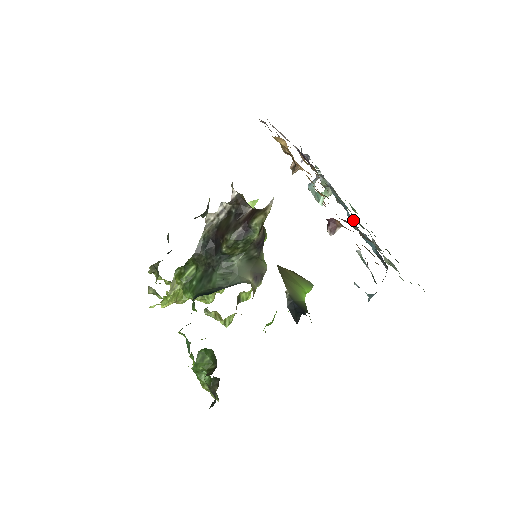
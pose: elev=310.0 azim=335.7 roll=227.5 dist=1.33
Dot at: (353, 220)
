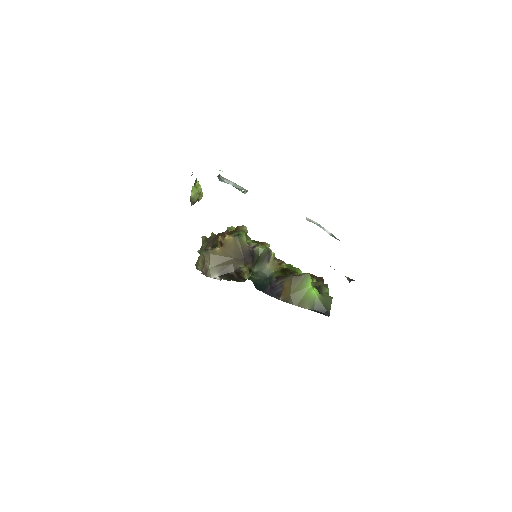
Dot at: occluded
